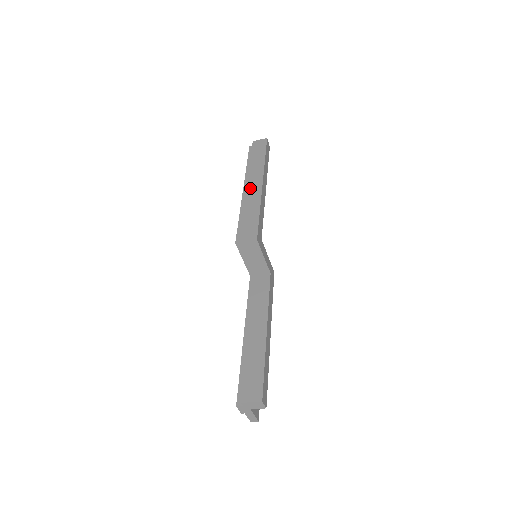
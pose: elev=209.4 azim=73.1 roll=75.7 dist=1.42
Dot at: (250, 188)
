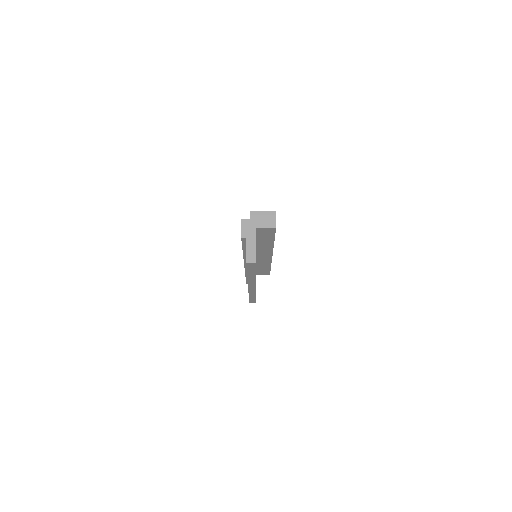
Dot at: occluded
